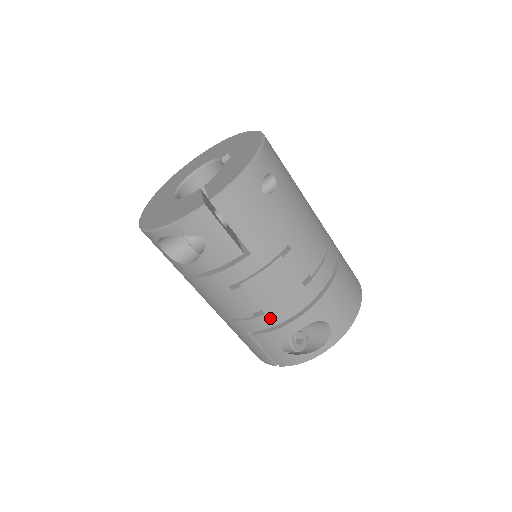
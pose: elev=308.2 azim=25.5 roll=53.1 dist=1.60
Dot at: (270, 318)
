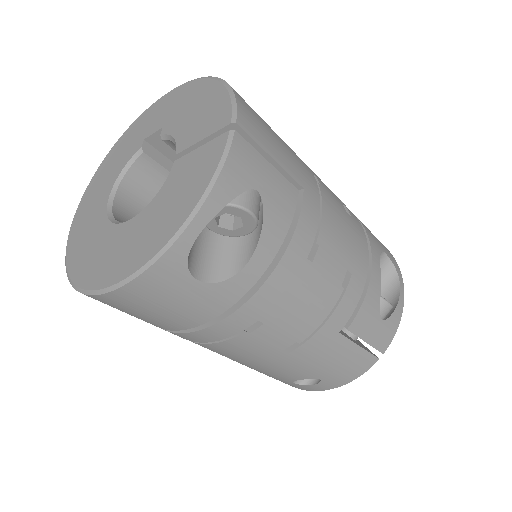
Dot at: (357, 276)
